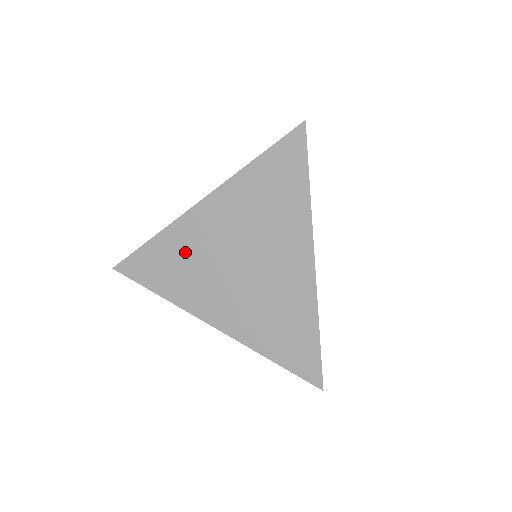
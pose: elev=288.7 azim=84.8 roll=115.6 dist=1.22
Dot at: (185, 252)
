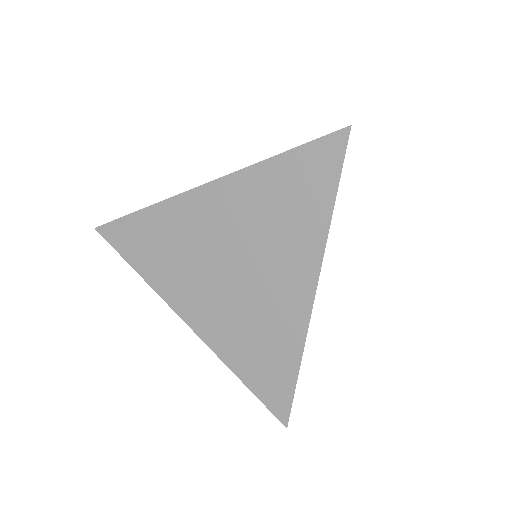
Dot at: (175, 236)
